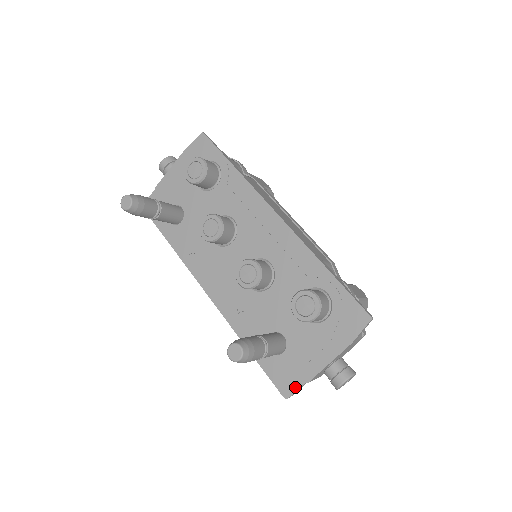
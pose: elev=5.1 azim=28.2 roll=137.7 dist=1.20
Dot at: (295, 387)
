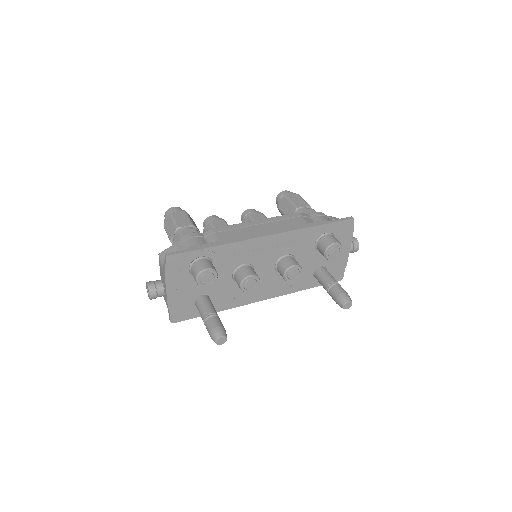
Dot at: (343, 273)
